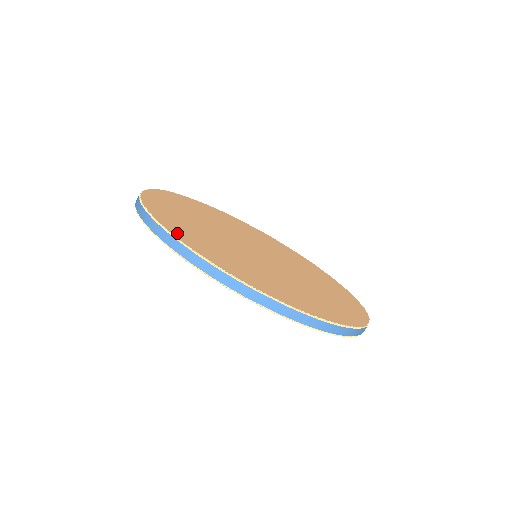
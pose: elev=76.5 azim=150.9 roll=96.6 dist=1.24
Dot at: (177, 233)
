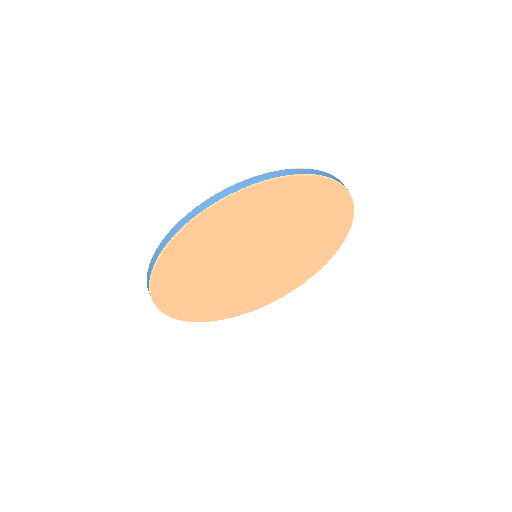
Dot at: occluded
